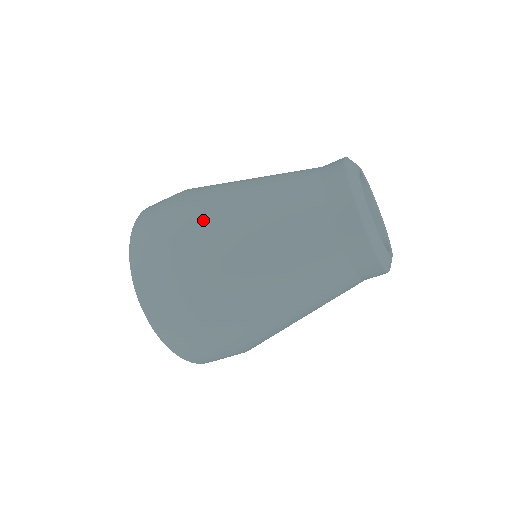
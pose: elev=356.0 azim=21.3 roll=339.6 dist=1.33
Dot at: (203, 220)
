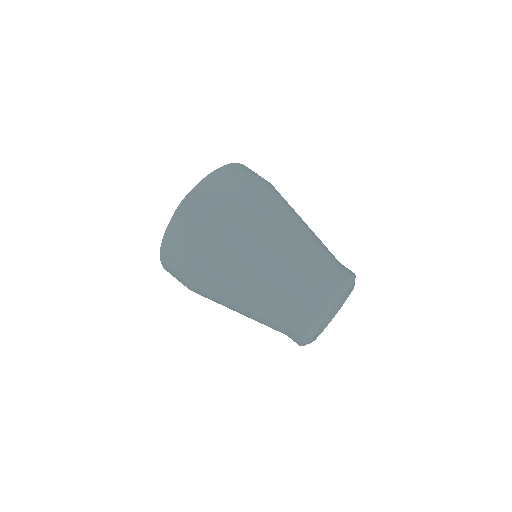
Dot at: (215, 270)
